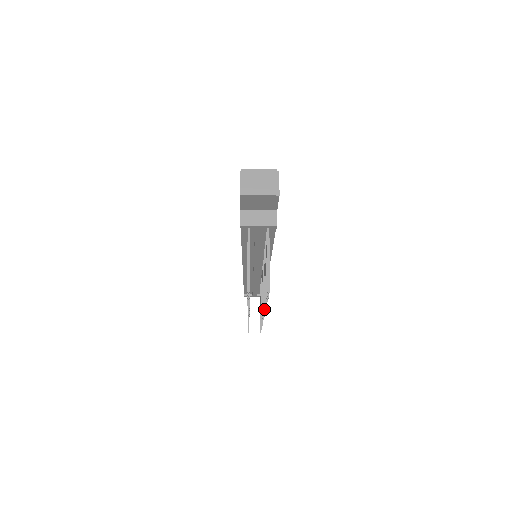
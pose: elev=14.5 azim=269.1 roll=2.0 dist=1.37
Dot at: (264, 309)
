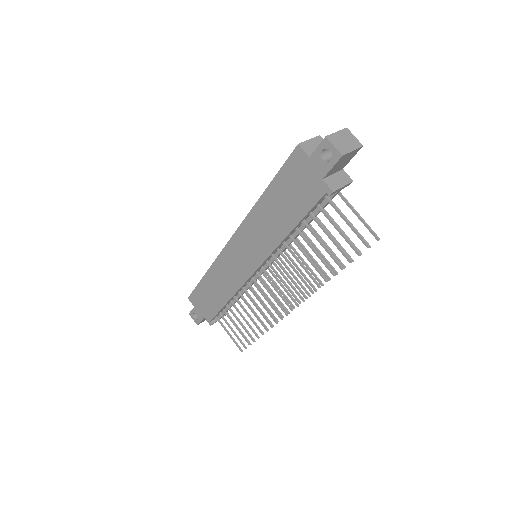
Dot at: (322, 284)
